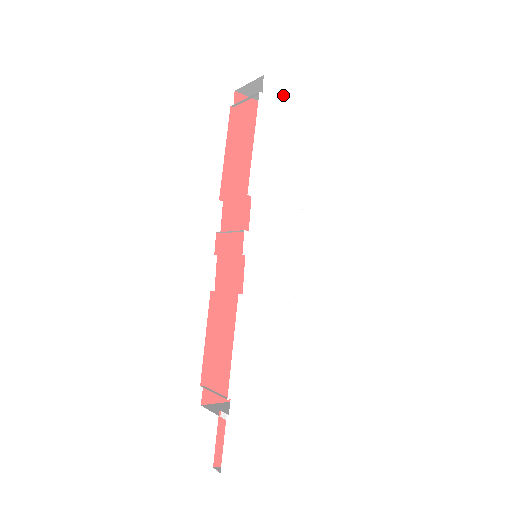
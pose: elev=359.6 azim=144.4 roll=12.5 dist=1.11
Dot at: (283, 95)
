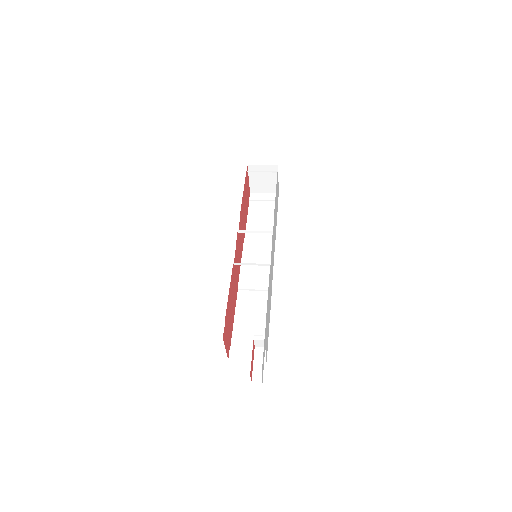
Dot at: occluded
